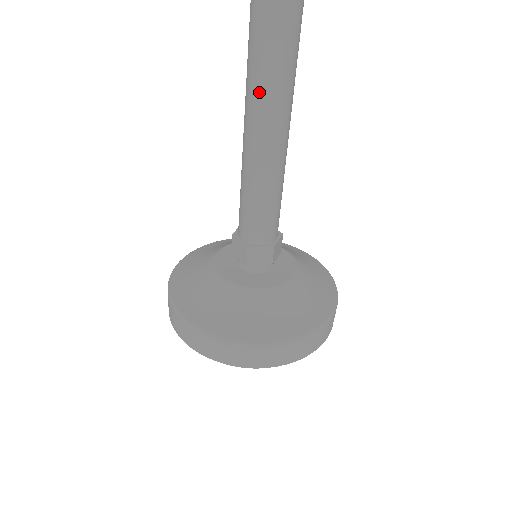
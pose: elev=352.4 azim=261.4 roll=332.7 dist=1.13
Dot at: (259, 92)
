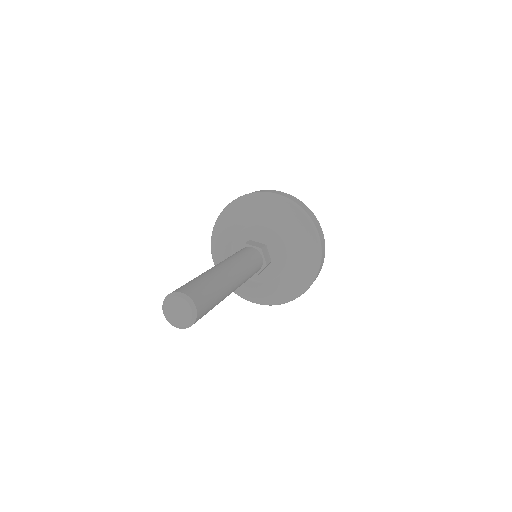
Dot at: occluded
